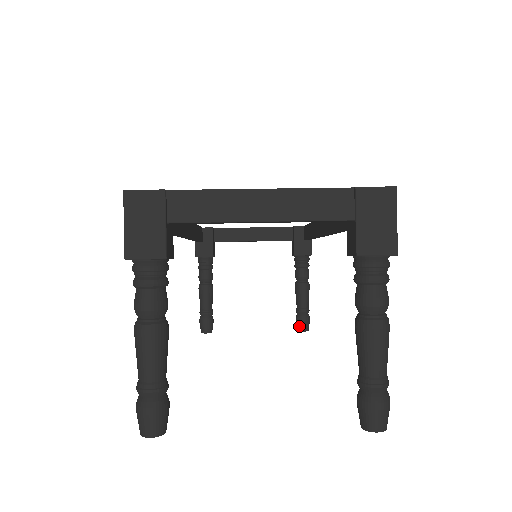
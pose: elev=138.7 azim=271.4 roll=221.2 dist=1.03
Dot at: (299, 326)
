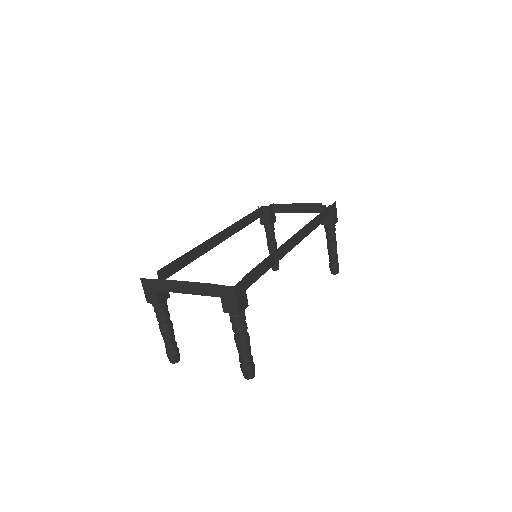
Dot at: (331, 271)
